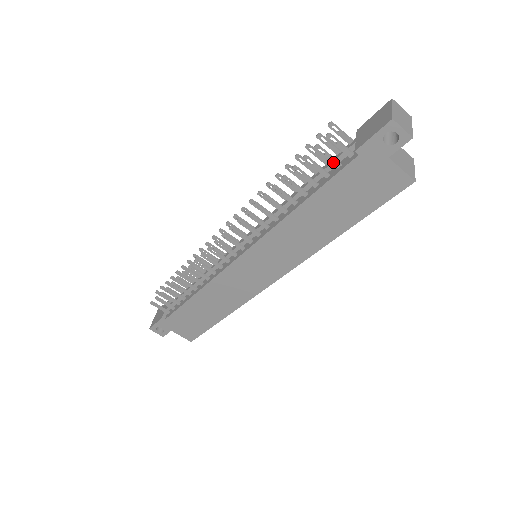
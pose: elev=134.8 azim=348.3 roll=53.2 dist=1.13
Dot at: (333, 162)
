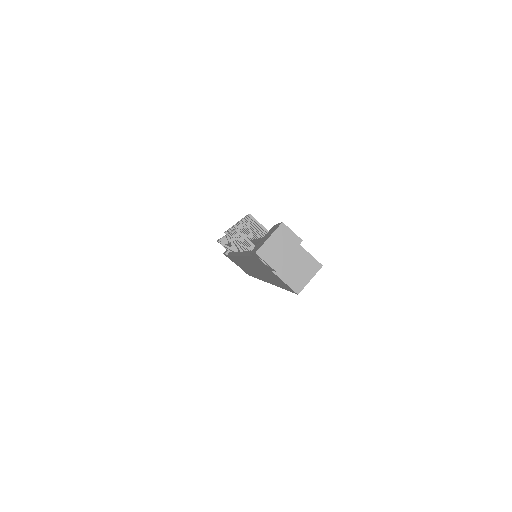
Dot at: (249, 246)
